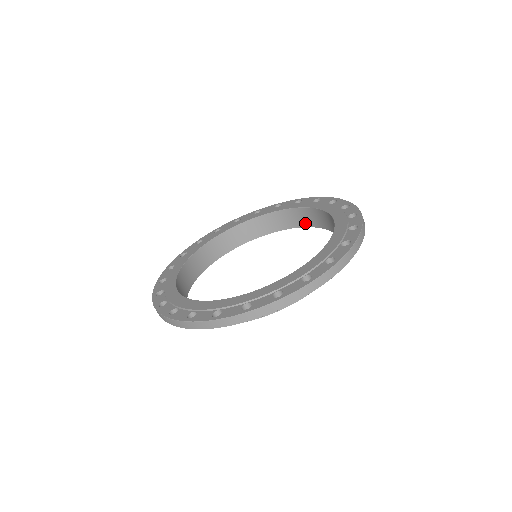
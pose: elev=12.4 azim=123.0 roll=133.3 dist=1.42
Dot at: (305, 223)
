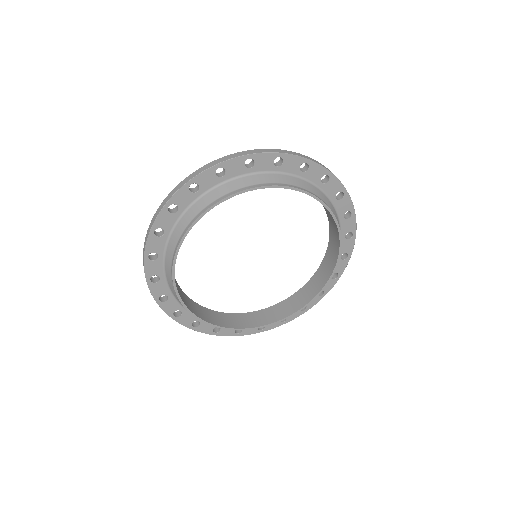
Dot at: (320, 285)
